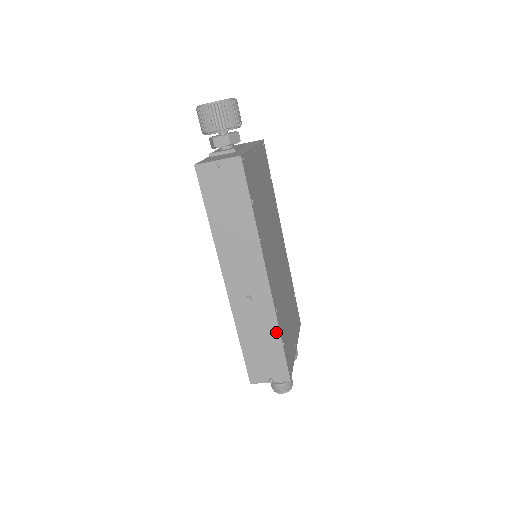
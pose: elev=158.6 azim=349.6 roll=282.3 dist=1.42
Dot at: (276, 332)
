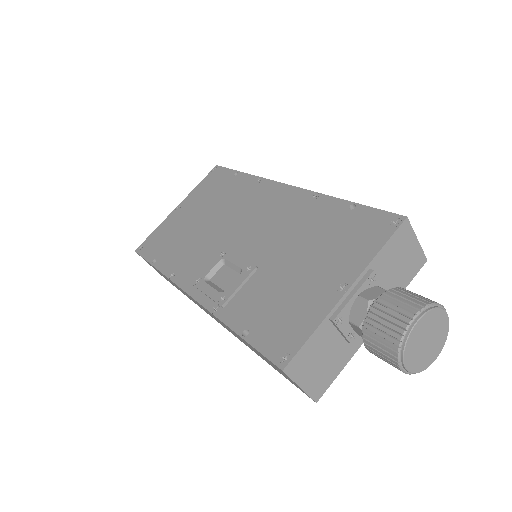
Dot at: occluded
